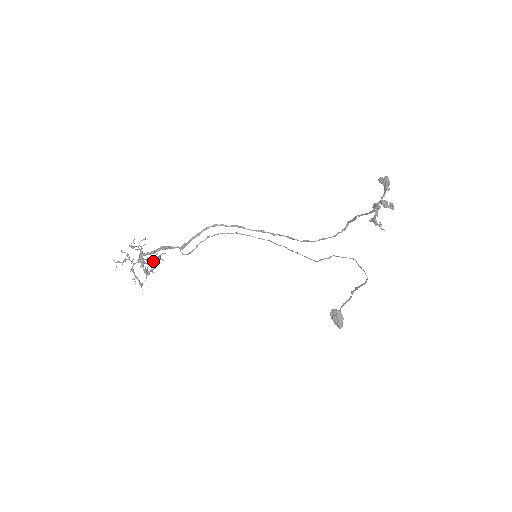
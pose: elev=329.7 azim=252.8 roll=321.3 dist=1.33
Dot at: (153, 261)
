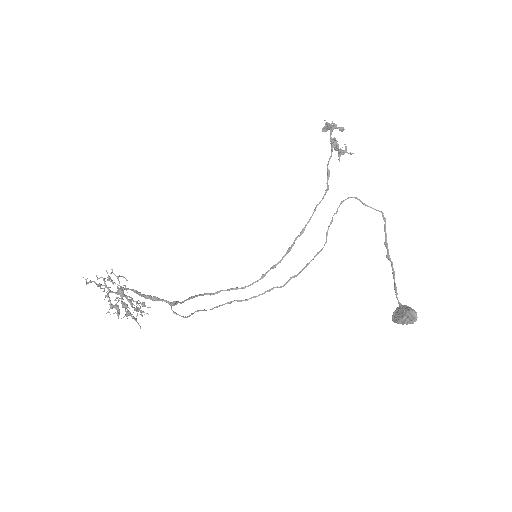
Dot at: (135, 308)
